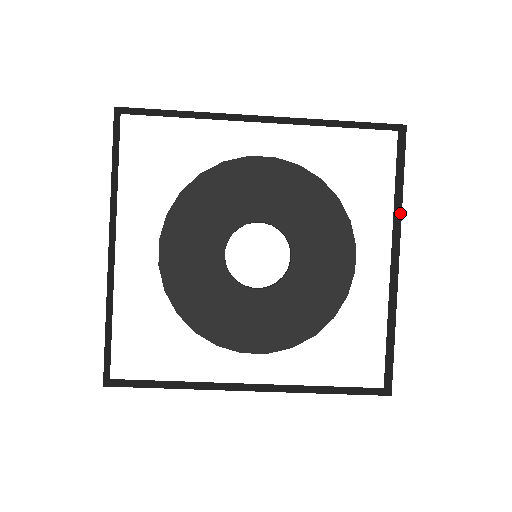
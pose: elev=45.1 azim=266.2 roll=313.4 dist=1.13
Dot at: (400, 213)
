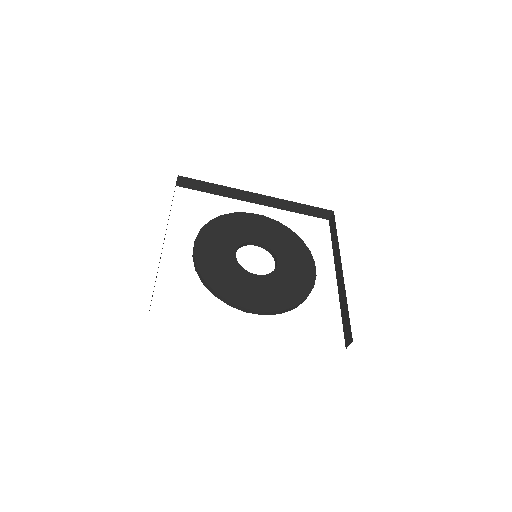
Dot at: (338, 247)
